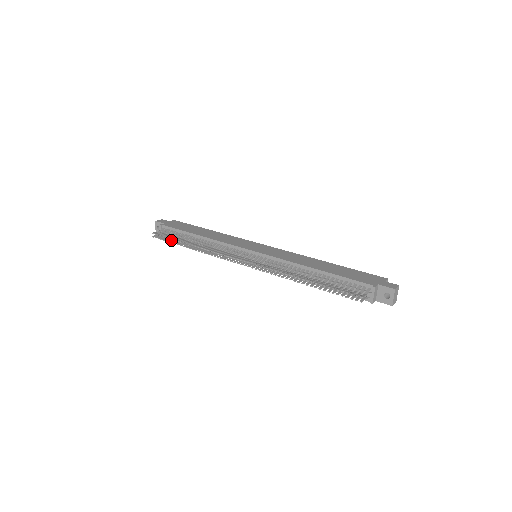
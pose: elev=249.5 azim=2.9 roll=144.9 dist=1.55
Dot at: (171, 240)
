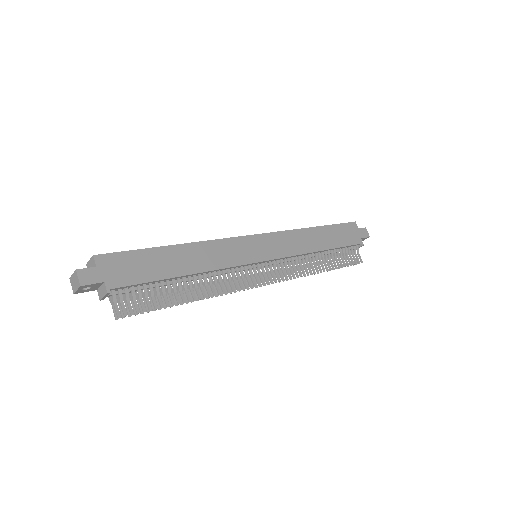
Dot at: (152, 305)
